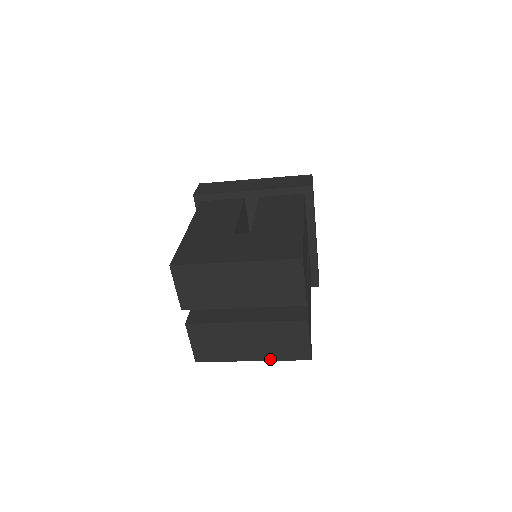
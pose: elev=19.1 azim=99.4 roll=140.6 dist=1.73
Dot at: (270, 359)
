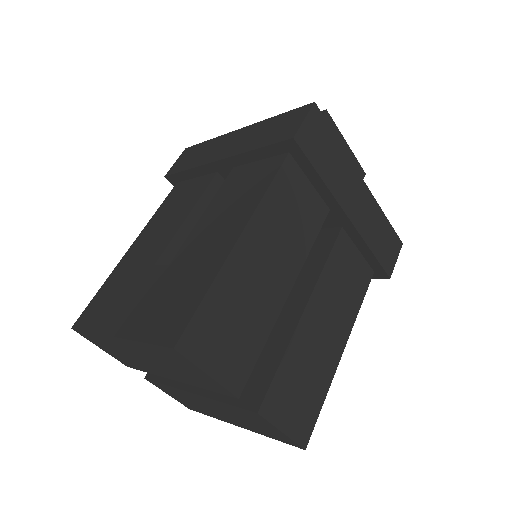
Dot at: (256, 432)
